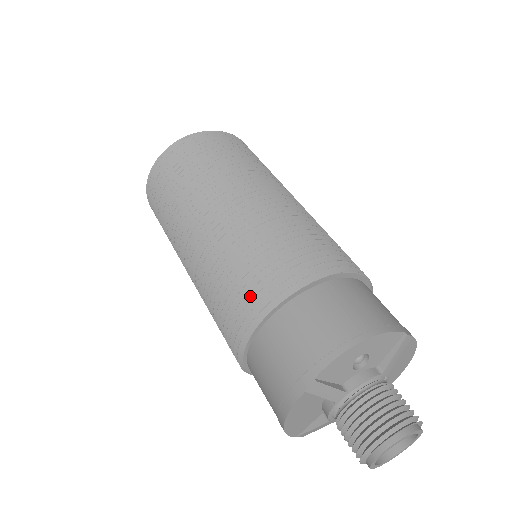
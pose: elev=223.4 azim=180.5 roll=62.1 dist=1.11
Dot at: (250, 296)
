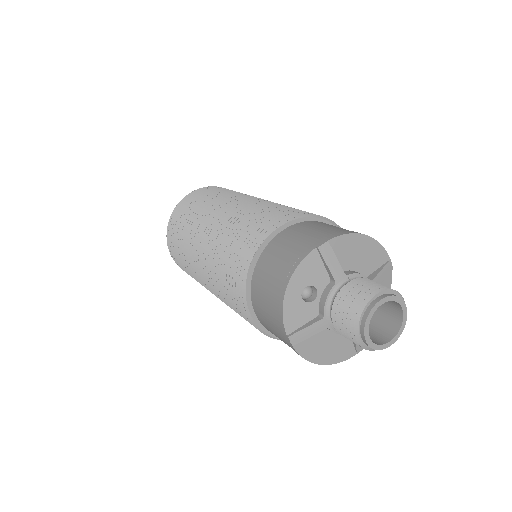
Dot at: (241, 308)
